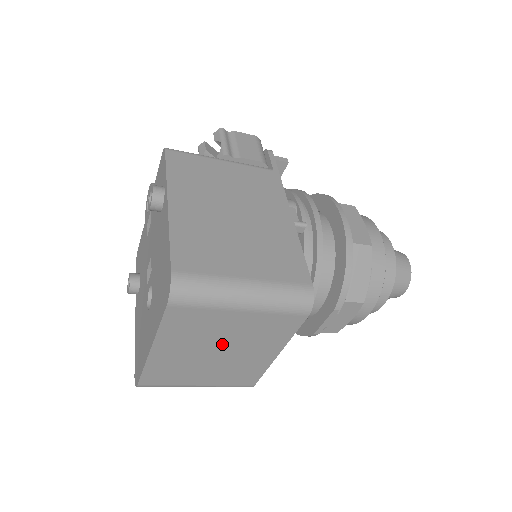
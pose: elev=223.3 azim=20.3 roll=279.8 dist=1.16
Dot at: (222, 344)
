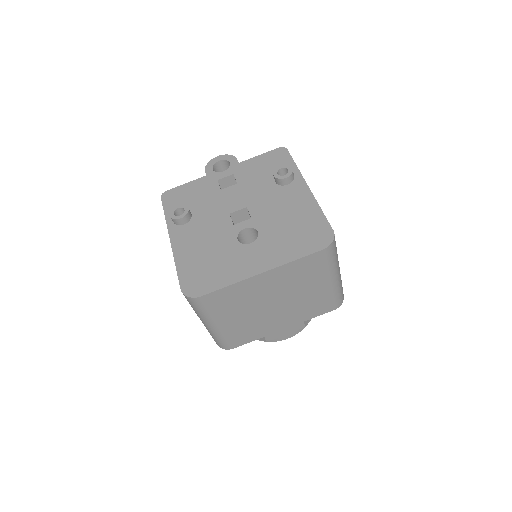
Dot at: (286, 299)
